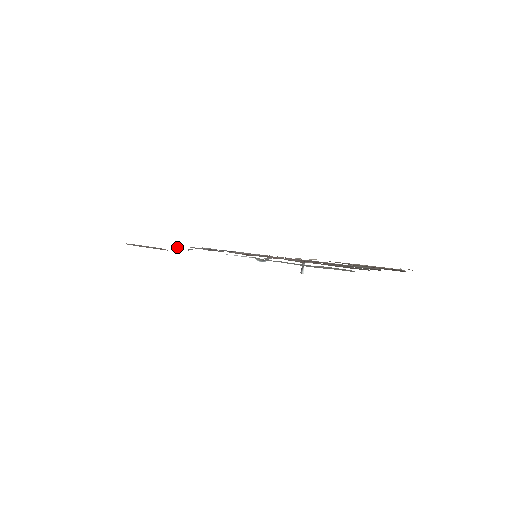
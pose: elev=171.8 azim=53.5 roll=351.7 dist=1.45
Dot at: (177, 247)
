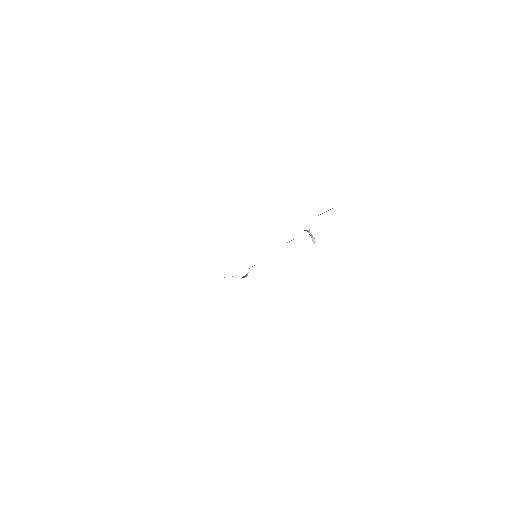
Dot at: occluded
